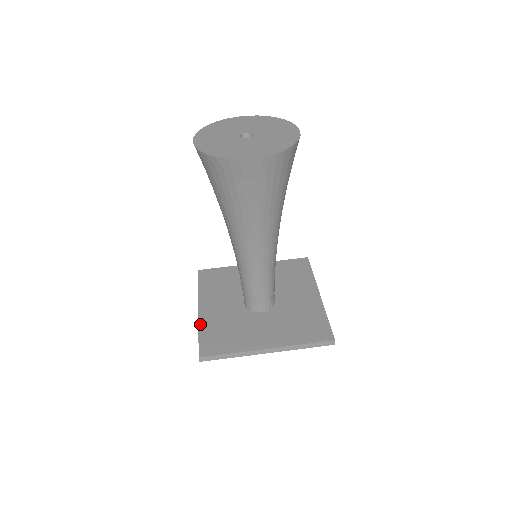
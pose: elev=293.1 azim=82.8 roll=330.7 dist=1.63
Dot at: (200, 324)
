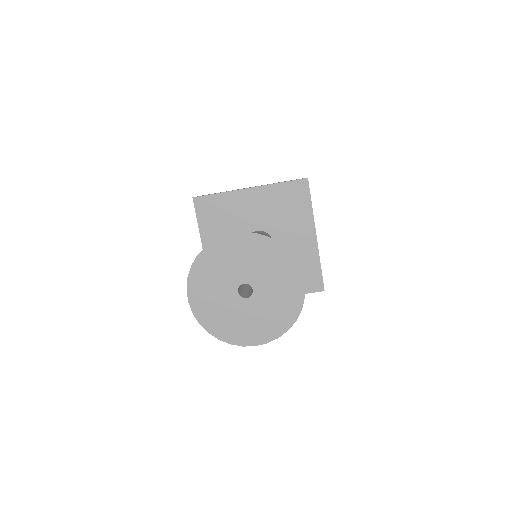
Dot at: occluded
